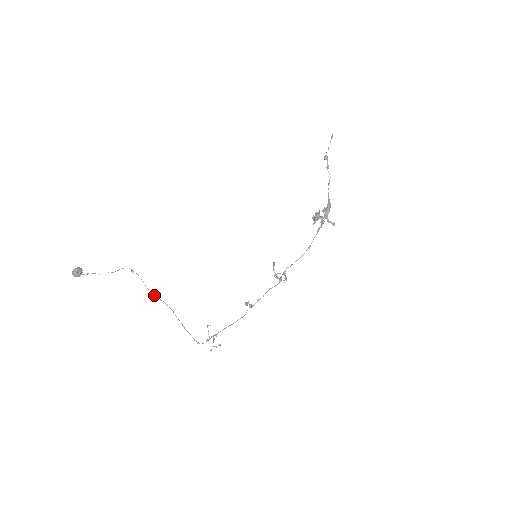
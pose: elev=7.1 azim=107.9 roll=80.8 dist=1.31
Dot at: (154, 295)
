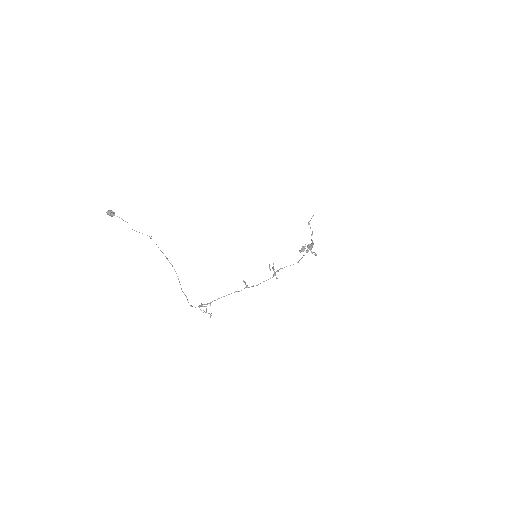
Dot at: (165, 256)
